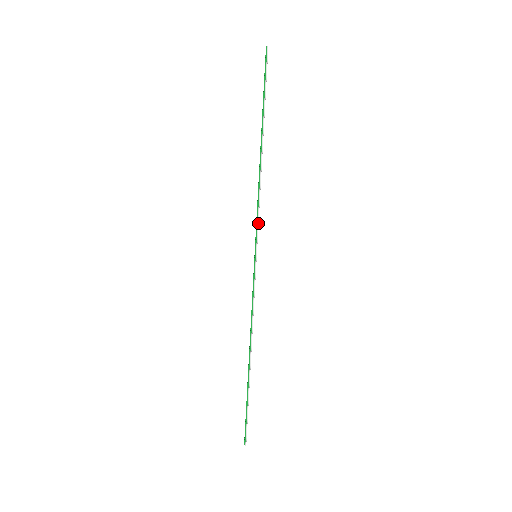
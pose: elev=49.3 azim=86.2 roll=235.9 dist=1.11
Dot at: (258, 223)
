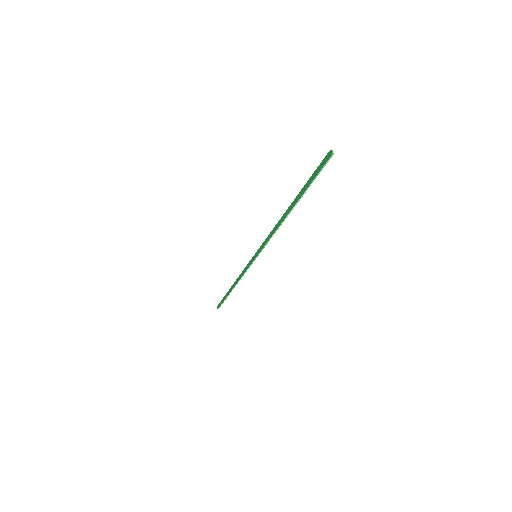
Dot at: occluded
